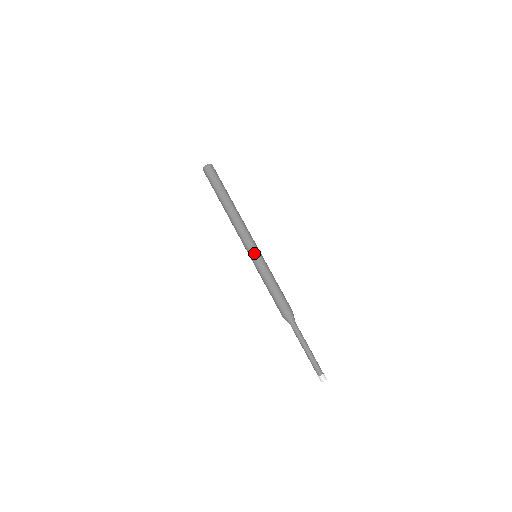
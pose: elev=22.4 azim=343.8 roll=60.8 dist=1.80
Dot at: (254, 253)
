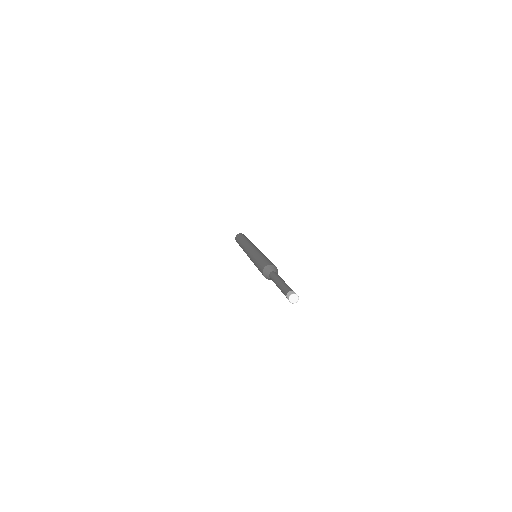
Dot at: (250, 252)
